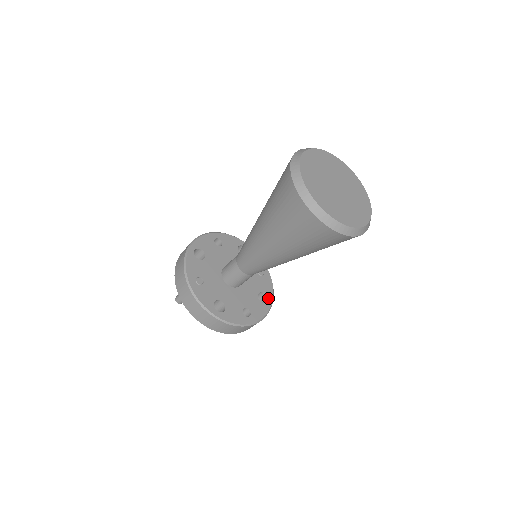
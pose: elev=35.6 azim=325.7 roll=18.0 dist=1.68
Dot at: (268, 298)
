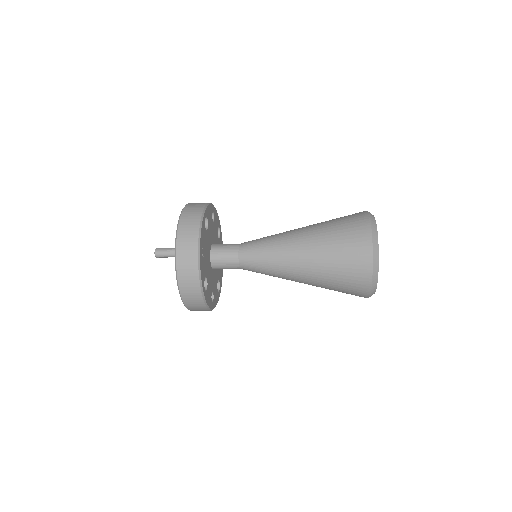
Dot at: (220, 288)
